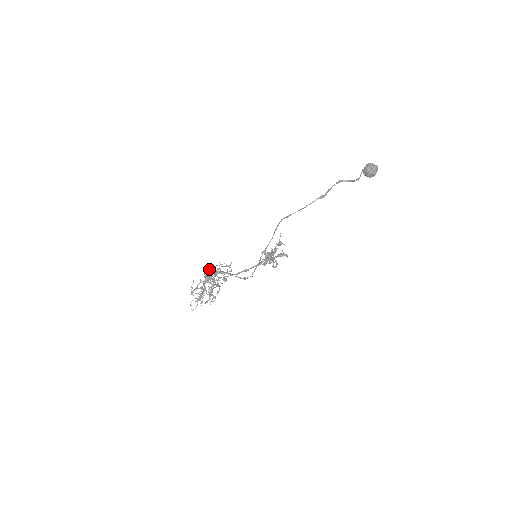
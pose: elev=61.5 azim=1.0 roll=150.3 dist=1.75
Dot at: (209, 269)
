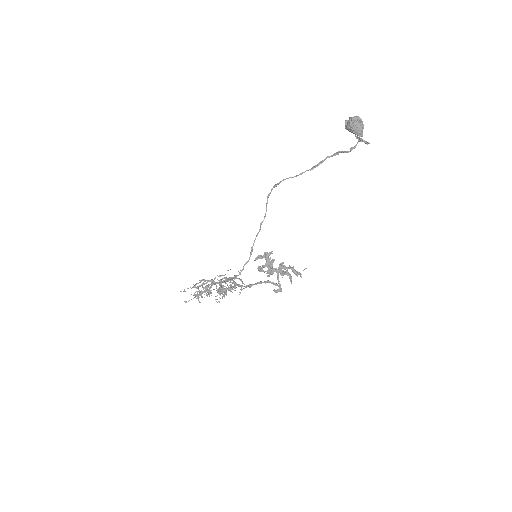
Dot at: occluded
